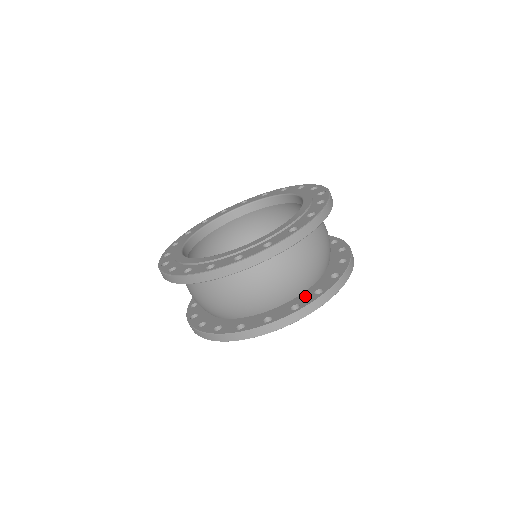
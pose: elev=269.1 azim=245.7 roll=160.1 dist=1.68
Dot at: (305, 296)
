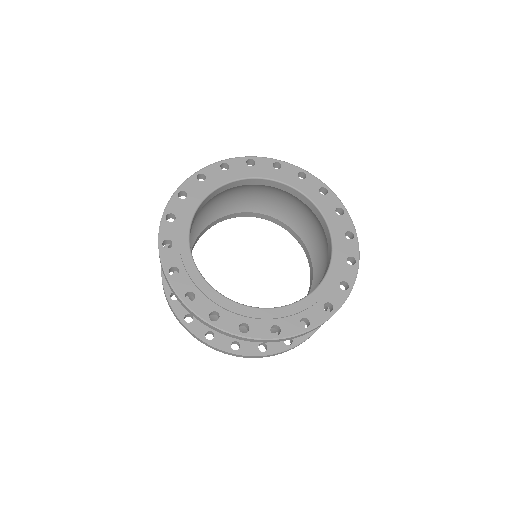
Dot at: occluded
